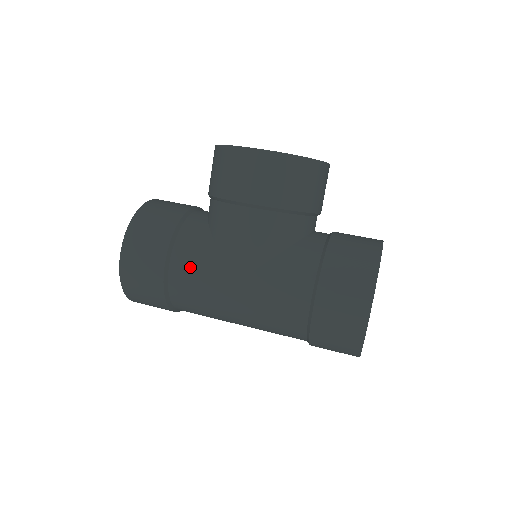
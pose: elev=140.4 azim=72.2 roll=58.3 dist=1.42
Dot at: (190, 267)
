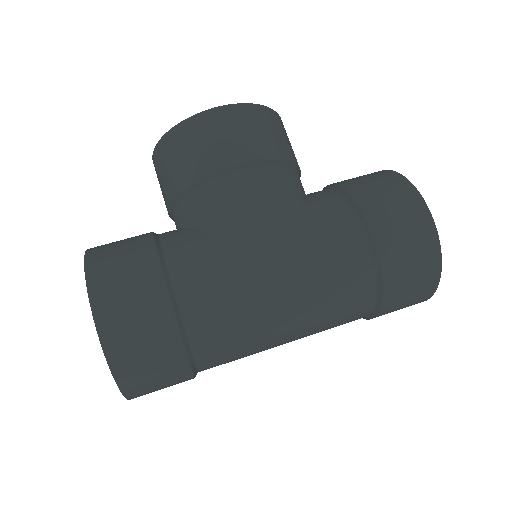
Dot at: (203, 273)
